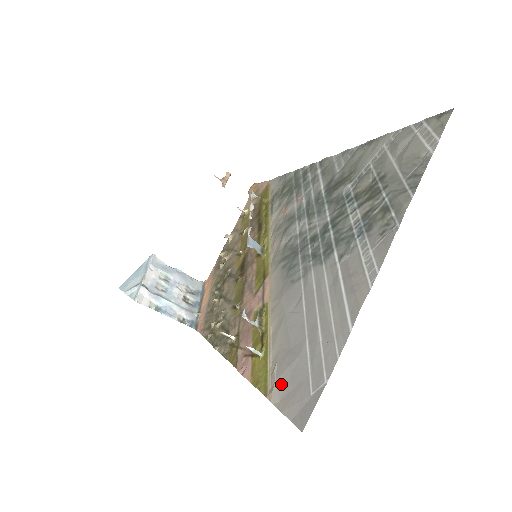
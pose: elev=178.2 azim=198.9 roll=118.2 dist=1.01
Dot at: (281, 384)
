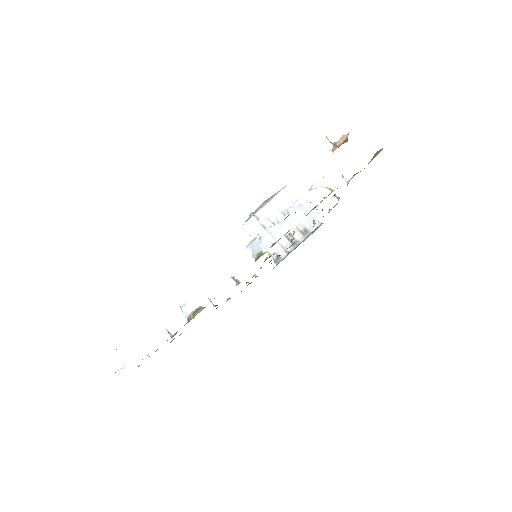
Dot at: occluded
